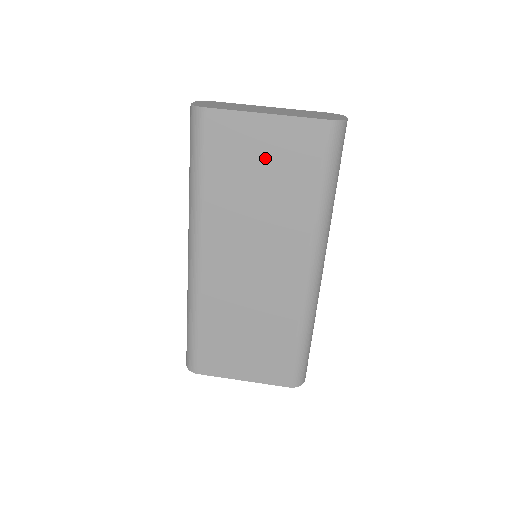
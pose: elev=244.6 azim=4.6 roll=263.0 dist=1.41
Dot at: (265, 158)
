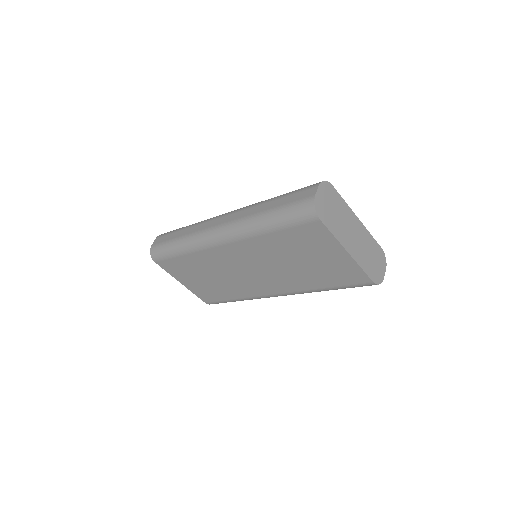
Dot at: (320, 259)
